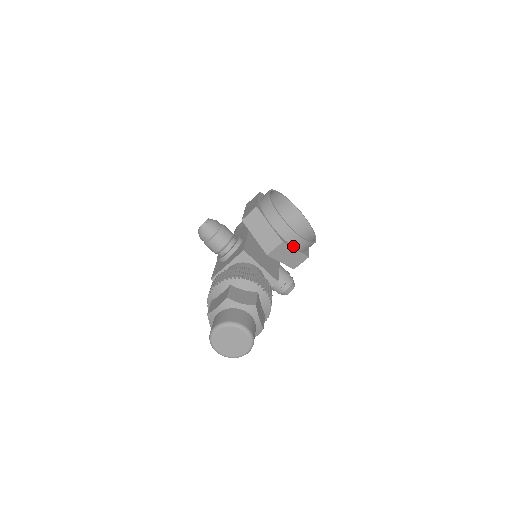
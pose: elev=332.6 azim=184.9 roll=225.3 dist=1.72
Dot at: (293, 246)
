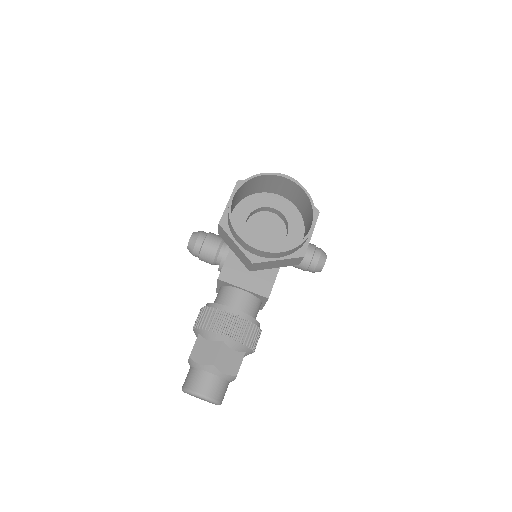
Dot at: (273, 257)
